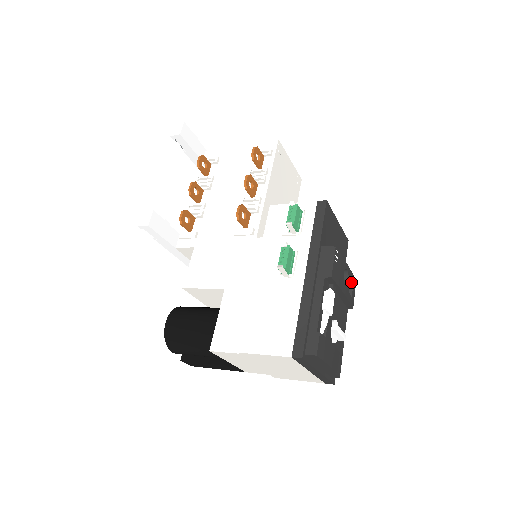
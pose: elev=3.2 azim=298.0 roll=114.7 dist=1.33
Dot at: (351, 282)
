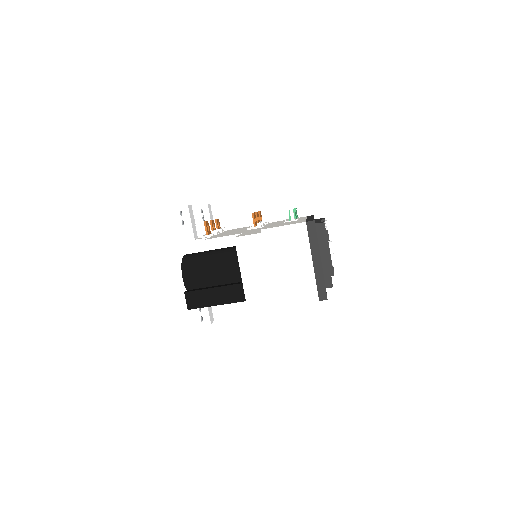
Dot at: occluded
